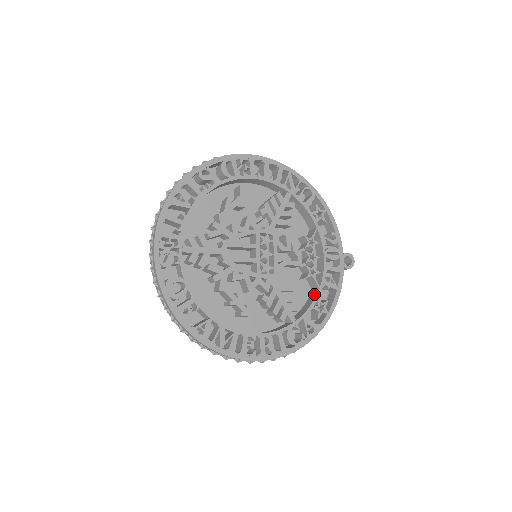
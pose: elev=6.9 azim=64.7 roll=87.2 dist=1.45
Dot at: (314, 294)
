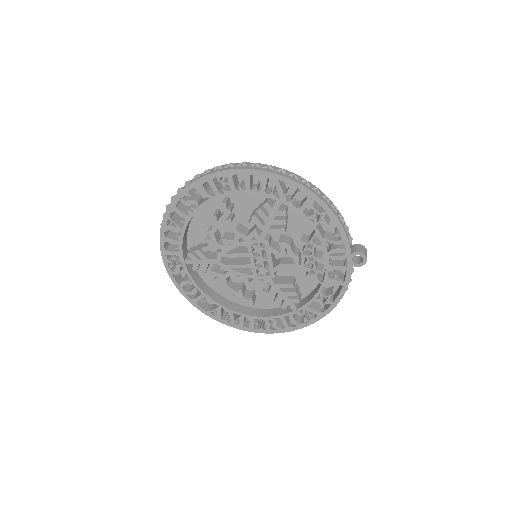
Dot at: (319, 286)
